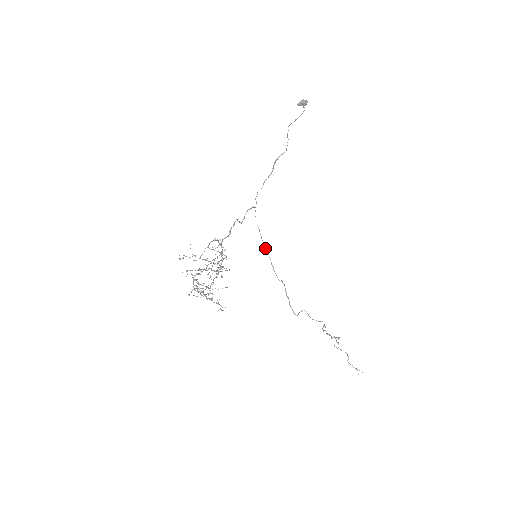
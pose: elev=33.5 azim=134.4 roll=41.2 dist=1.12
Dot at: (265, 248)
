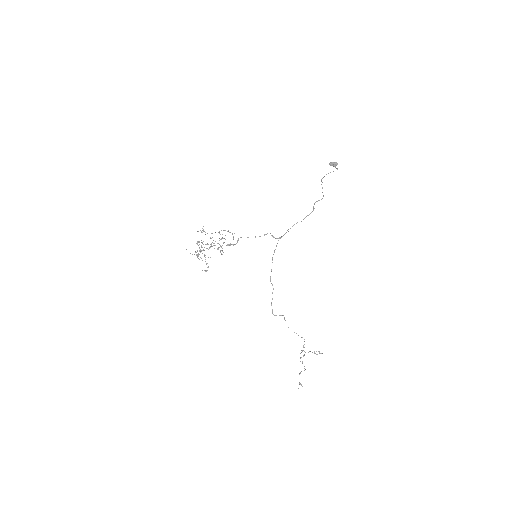
Dot at: (272, 257)
